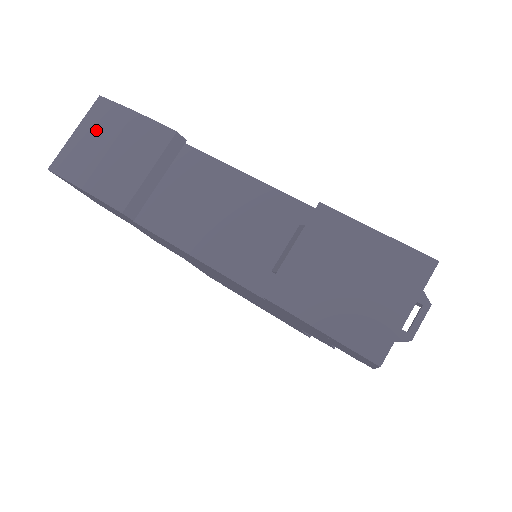
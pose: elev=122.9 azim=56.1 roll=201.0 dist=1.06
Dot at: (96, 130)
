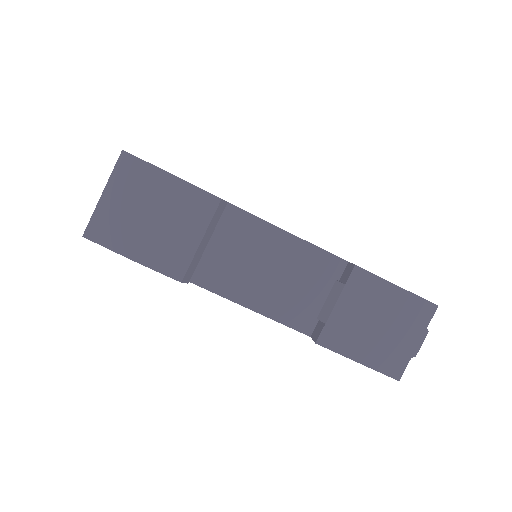
Dot at: (130, 194)
